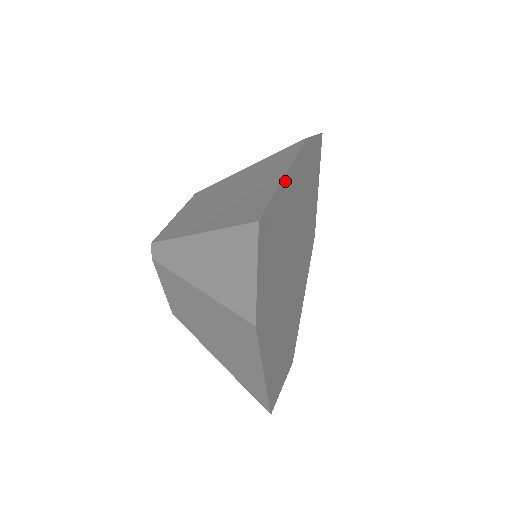
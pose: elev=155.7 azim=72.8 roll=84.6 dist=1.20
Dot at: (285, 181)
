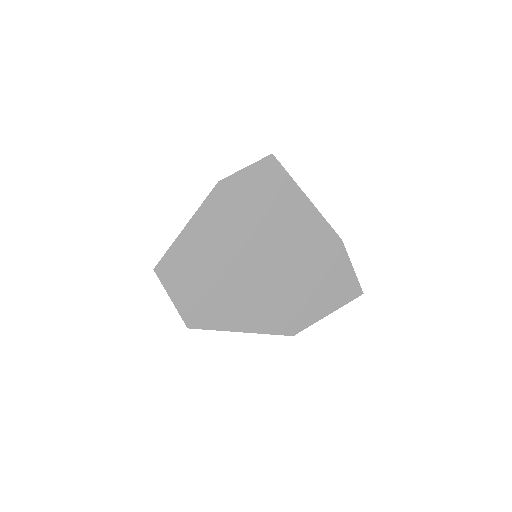
Dot at: (304, 198)
